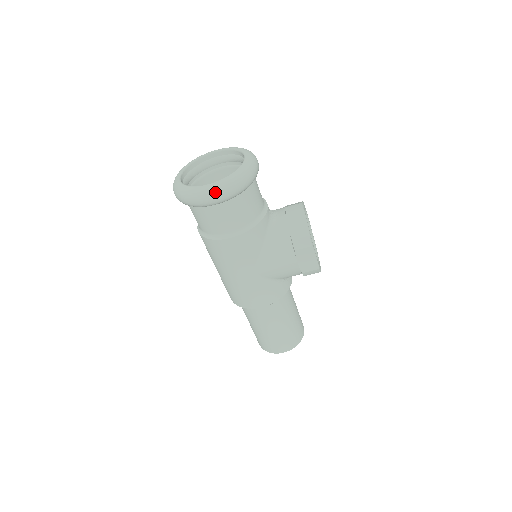
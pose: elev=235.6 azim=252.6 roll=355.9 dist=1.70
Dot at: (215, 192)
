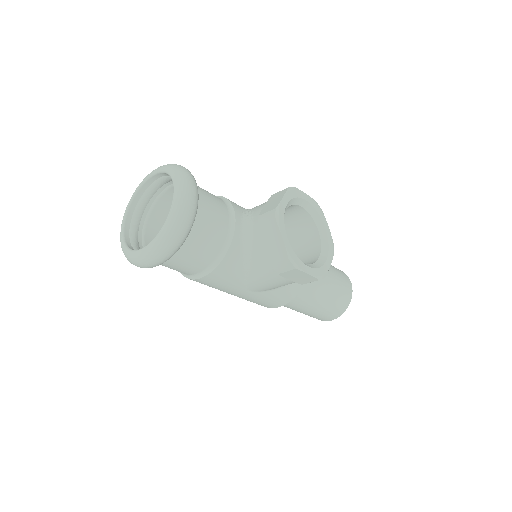
Dot at: (148, 260)
